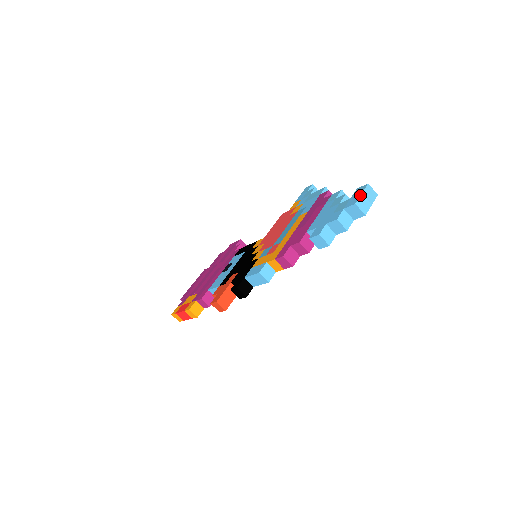
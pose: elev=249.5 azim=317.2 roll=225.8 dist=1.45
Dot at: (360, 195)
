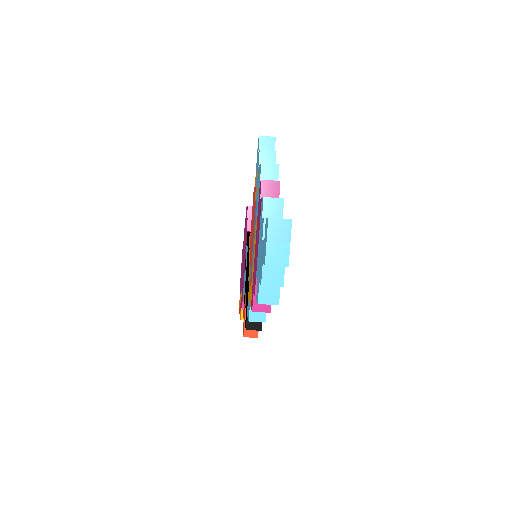
Dot at: (265, 247)
